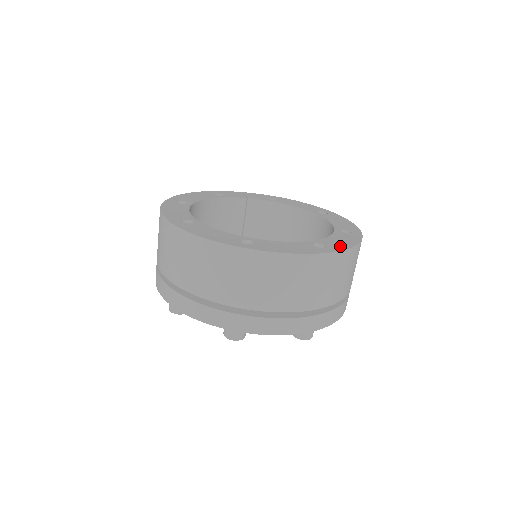
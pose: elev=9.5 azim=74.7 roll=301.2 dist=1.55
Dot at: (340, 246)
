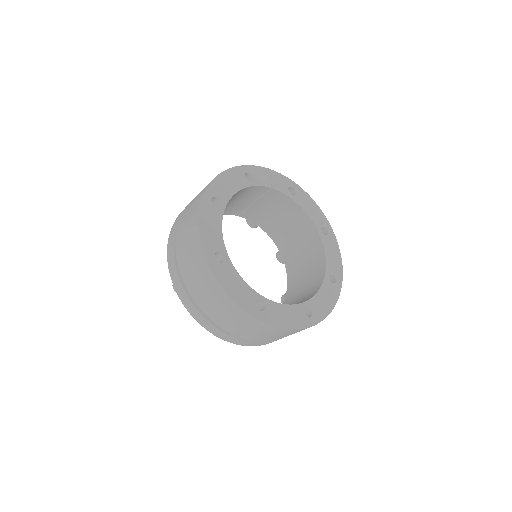
Dot at: (322, 313)
